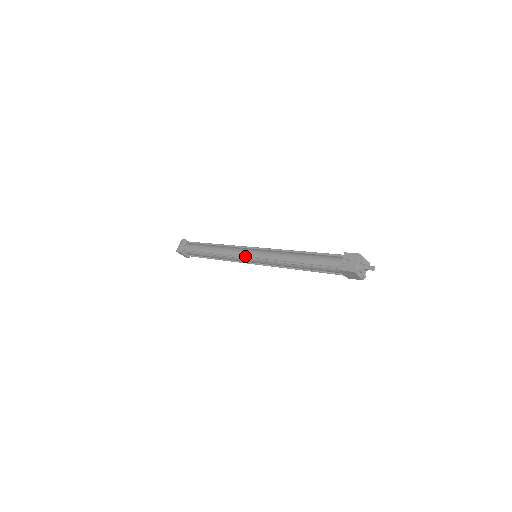
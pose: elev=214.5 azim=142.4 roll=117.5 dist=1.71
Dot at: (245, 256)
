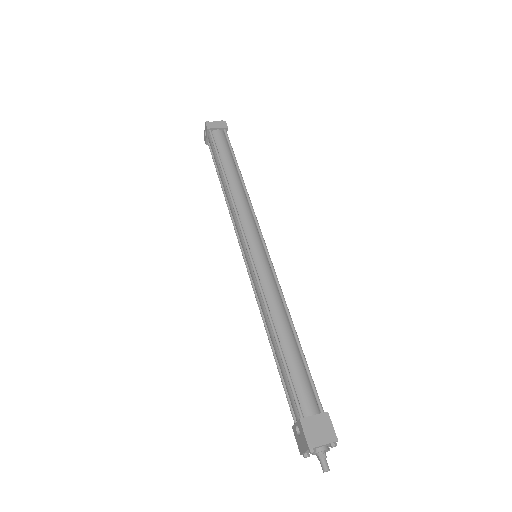
Dot at: (243, 250)
